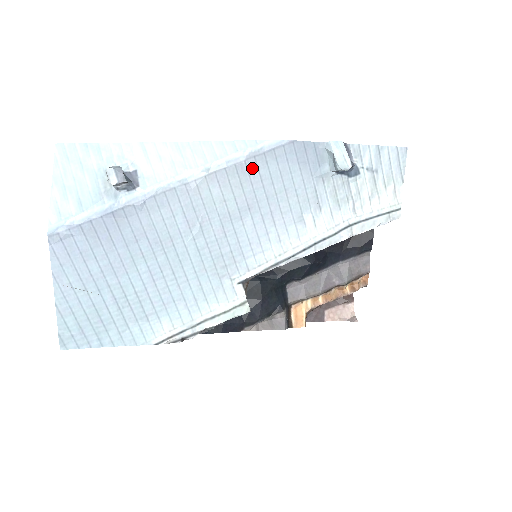
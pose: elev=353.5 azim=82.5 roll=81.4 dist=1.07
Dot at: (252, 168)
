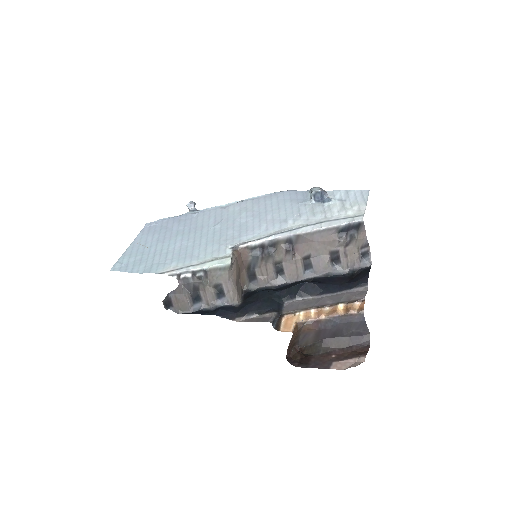
Dot at: (262, 201)
